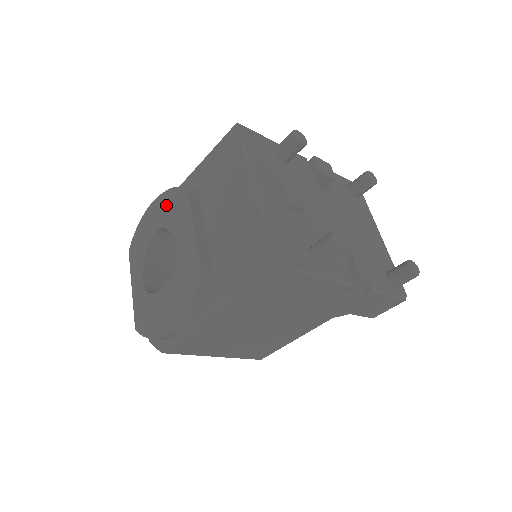
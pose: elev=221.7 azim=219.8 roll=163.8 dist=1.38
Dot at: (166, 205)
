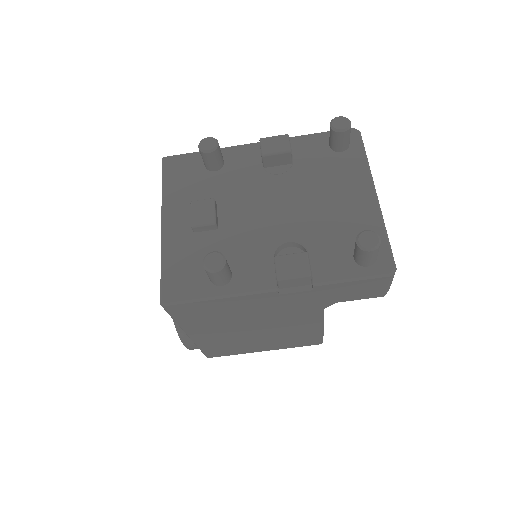
Dot at: occluded
